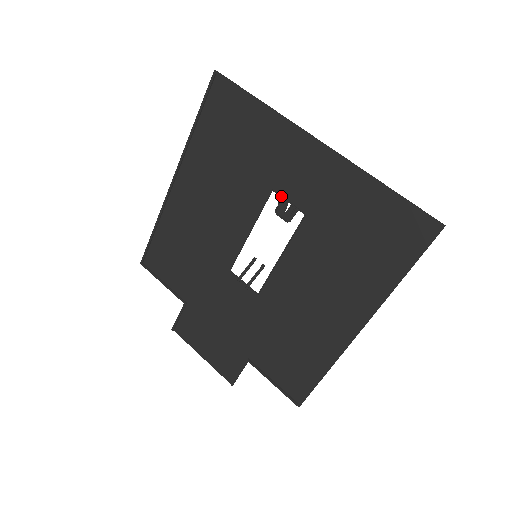
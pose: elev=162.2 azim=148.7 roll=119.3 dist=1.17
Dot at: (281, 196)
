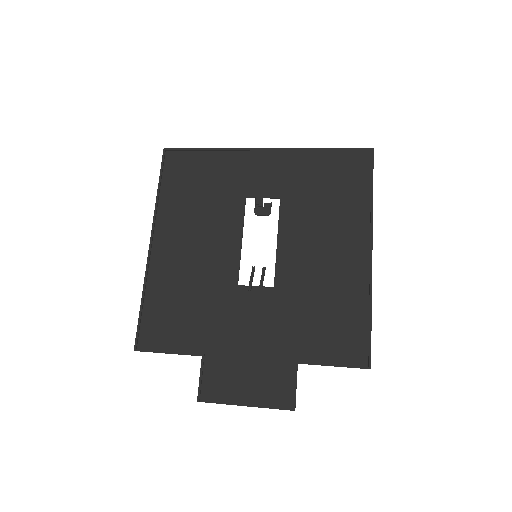
Dot at: (255, 197)
